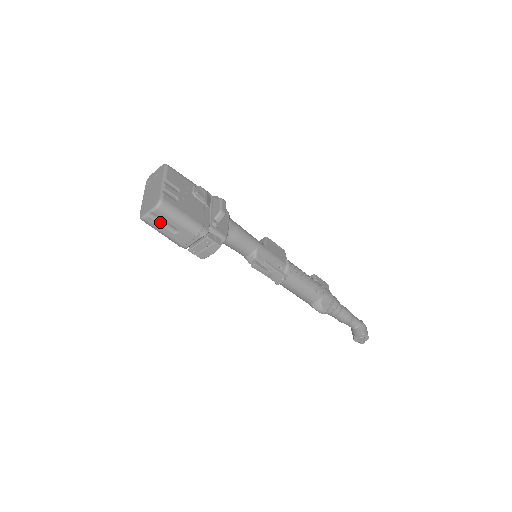
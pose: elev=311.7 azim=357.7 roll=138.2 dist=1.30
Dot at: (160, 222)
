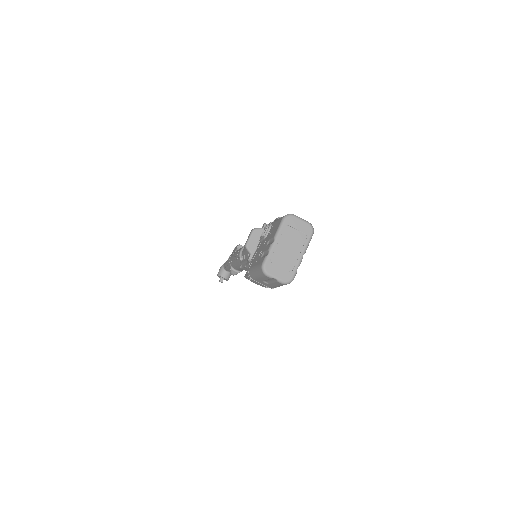
Dot at: (269, 279)
